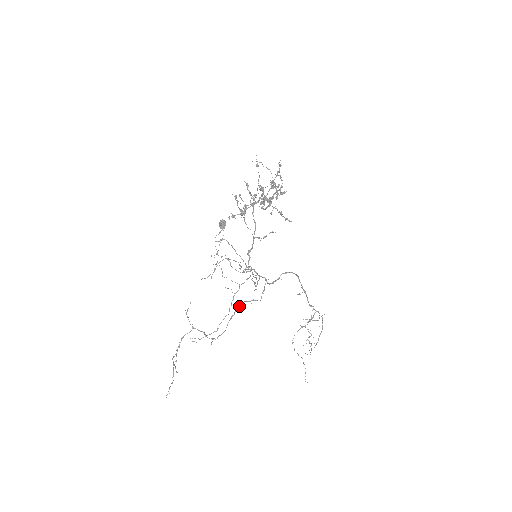
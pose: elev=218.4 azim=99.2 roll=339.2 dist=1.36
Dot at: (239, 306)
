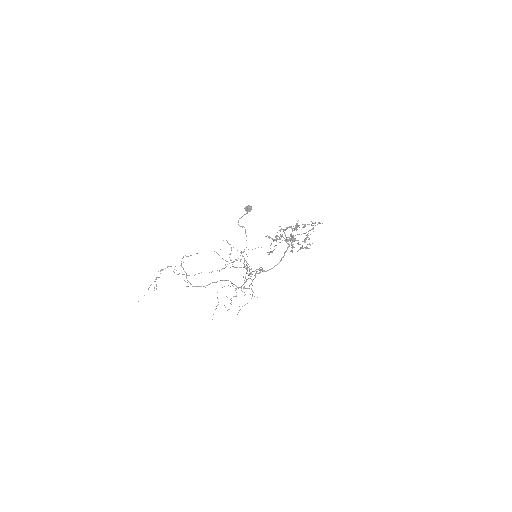
Dot at: (224, 280)
